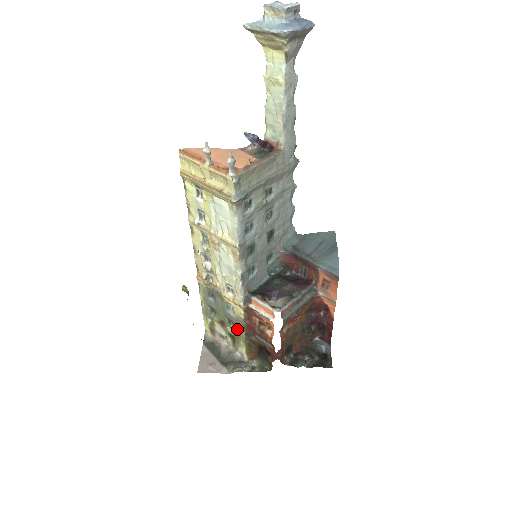
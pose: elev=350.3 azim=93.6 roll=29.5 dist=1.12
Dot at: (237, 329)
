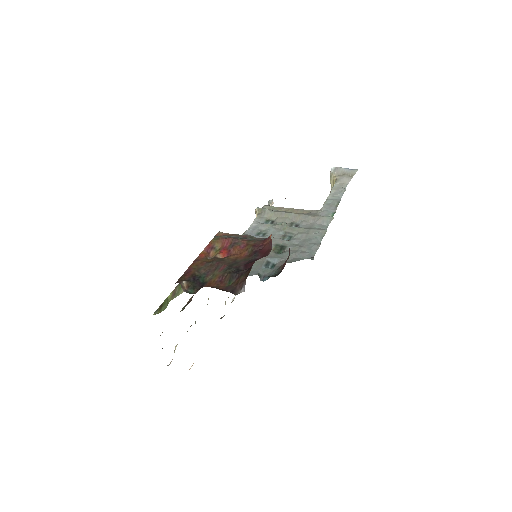
Dot at: occluded
